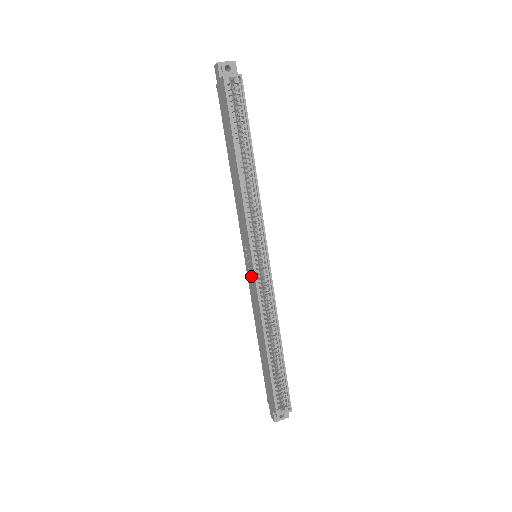
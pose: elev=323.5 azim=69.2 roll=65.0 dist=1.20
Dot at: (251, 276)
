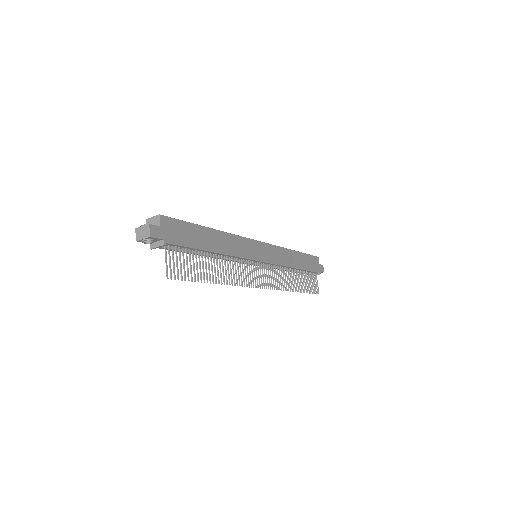
Dot at: occluded
